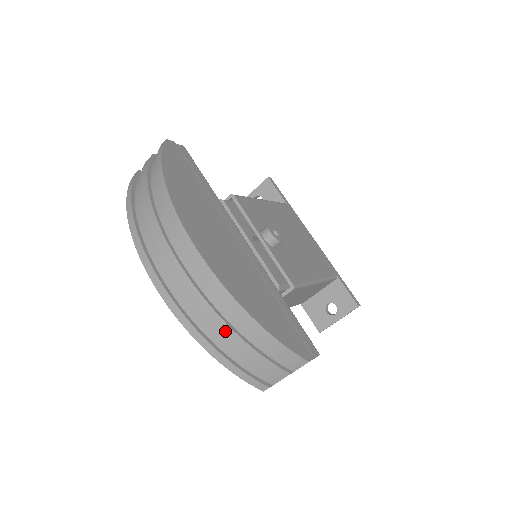
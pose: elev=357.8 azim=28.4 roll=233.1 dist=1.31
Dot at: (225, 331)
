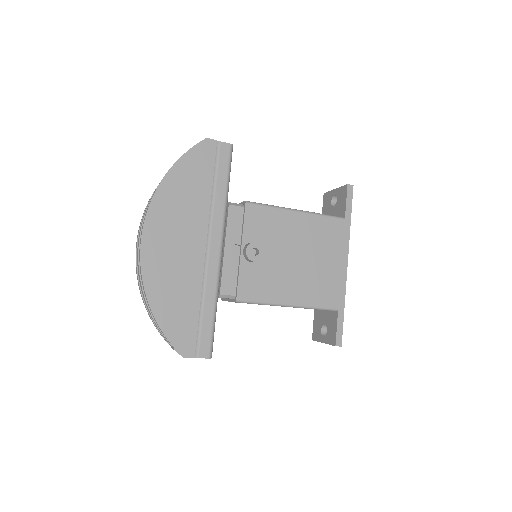
Dot at: (146, 303)
